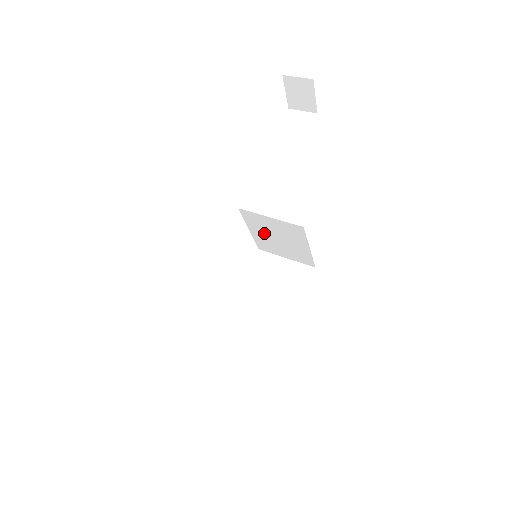
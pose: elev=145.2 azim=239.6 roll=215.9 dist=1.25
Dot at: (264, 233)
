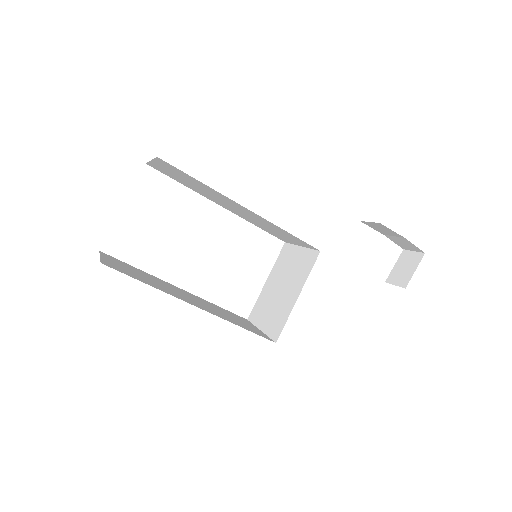
Dot at: (276, 281)
